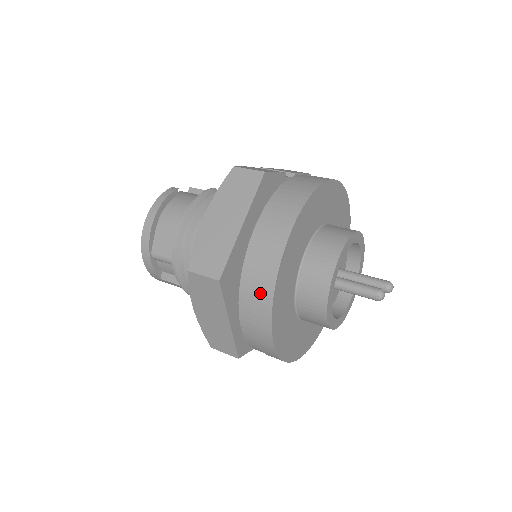
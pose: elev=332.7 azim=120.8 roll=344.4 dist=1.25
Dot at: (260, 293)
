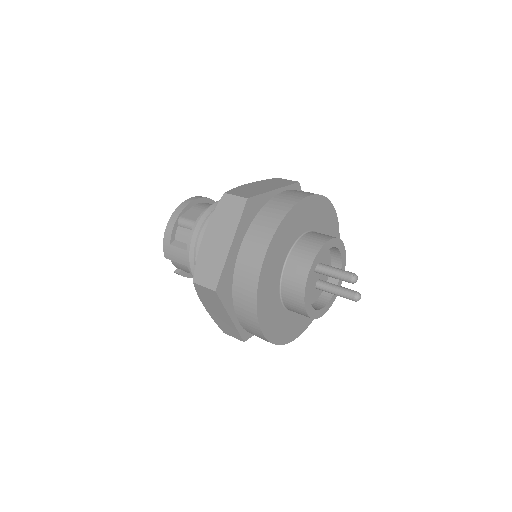
Dot at: (273, 216)
